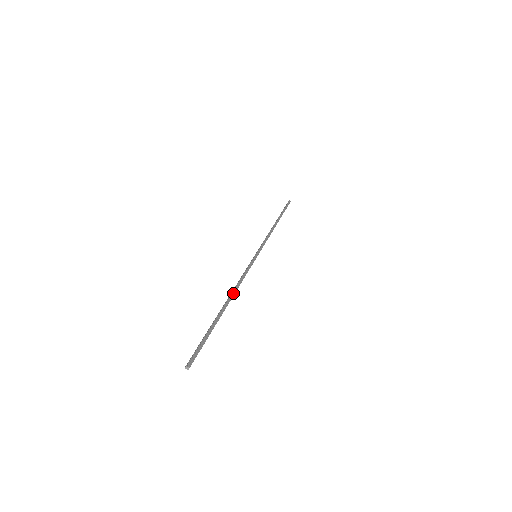
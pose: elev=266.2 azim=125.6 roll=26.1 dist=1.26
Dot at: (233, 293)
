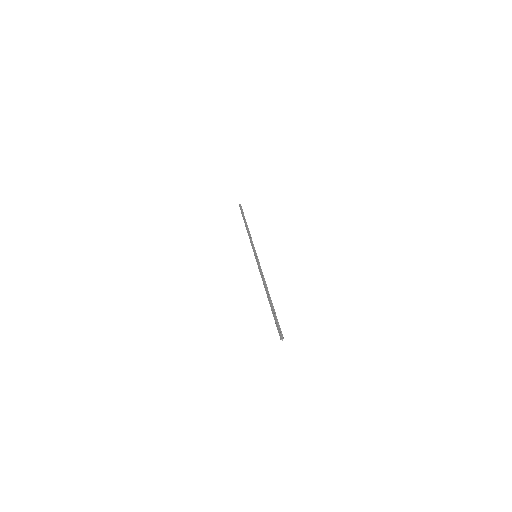
Dot at: (266, 287)
